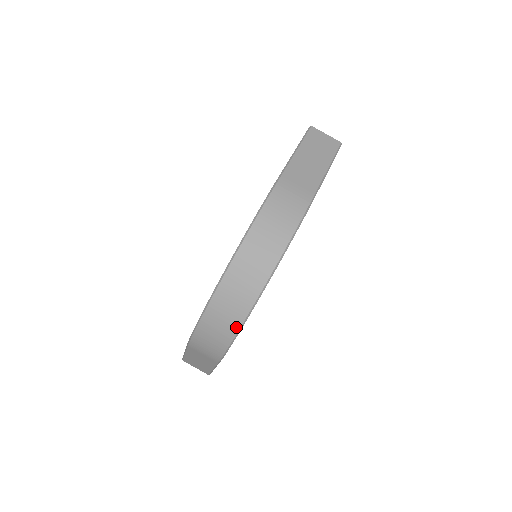
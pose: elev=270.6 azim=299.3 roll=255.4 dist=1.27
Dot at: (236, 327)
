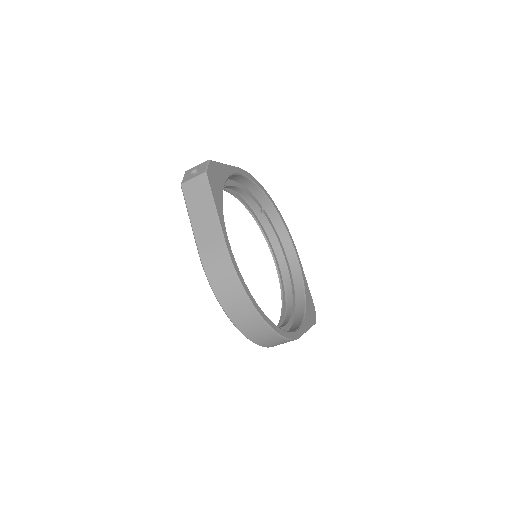
Dot at: (275, 336)
